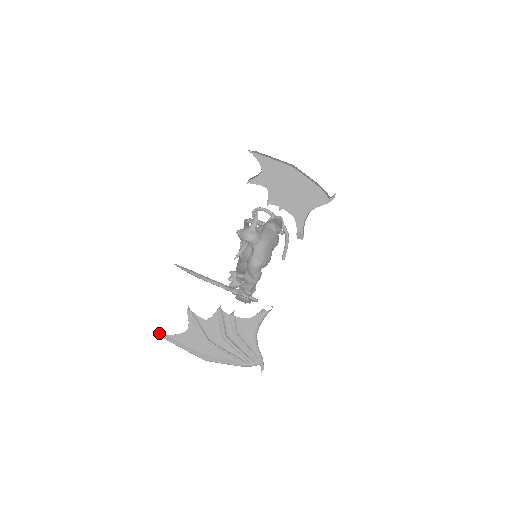
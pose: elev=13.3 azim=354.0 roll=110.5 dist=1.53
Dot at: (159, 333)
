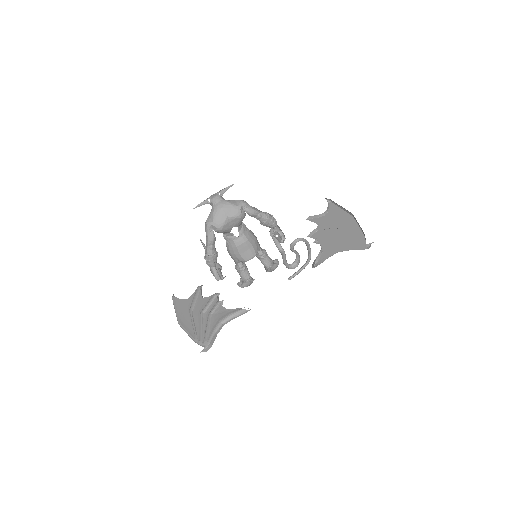
Dot at: (173, 294)
